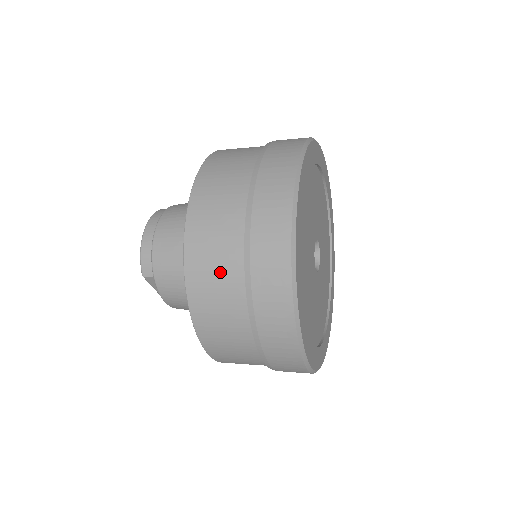
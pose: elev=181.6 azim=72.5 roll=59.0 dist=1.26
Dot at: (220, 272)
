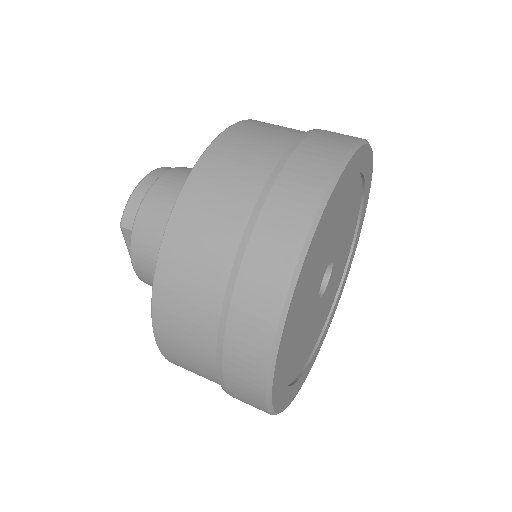
Dot at: (210, 237)
